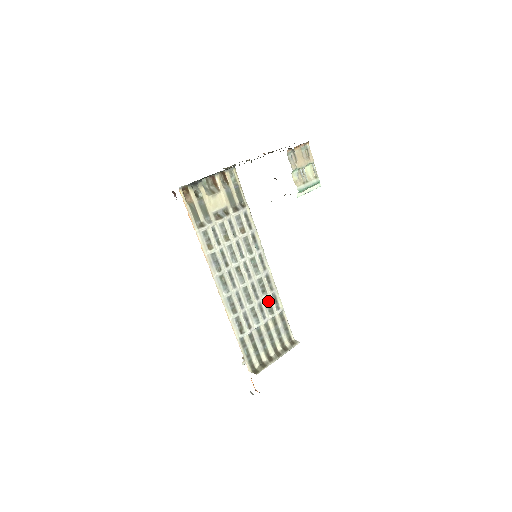
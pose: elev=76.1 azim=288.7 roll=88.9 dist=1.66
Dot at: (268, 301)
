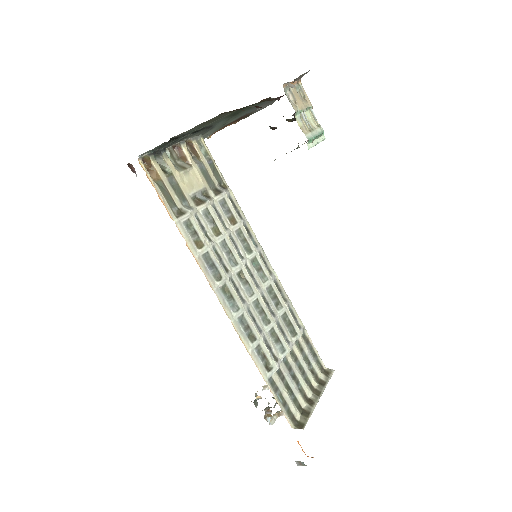
Dot at: (286, 318)
